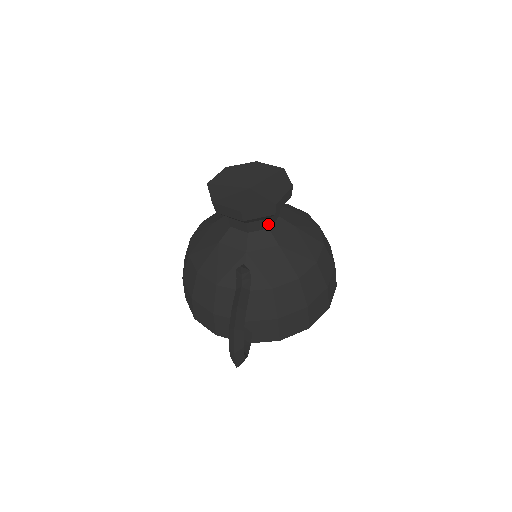
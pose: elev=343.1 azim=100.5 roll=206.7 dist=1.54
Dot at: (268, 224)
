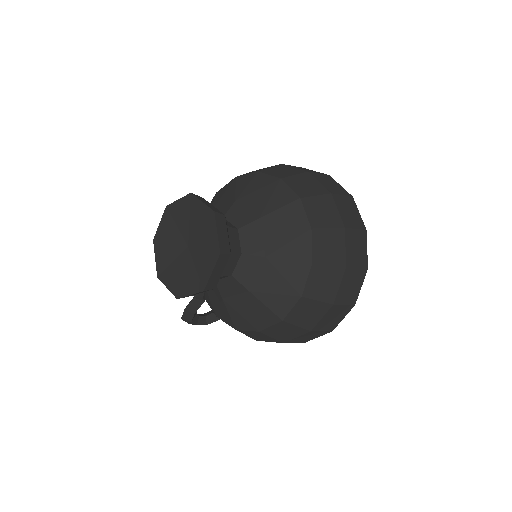
Dot at: occluded
